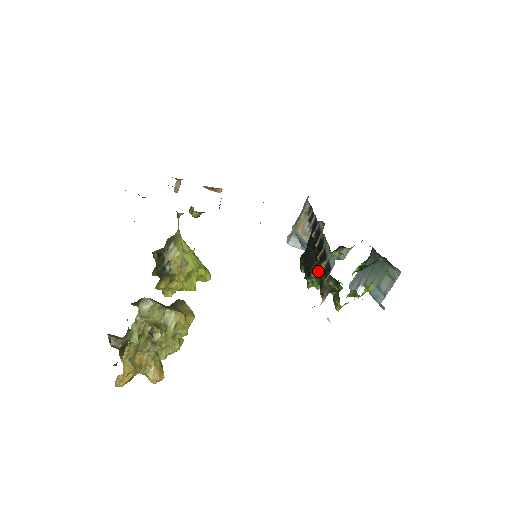
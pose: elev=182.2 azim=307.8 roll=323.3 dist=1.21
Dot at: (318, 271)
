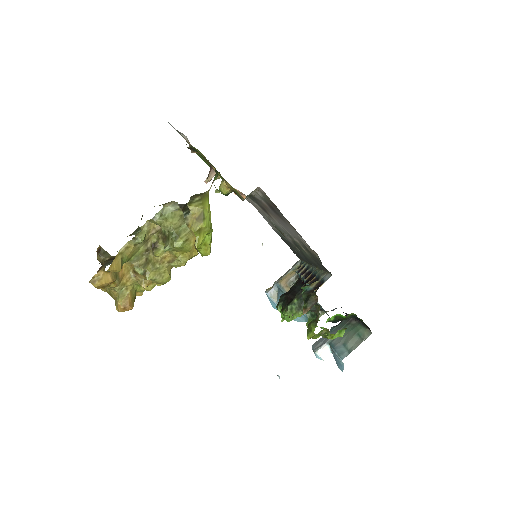
Dot at: (307, 288)
